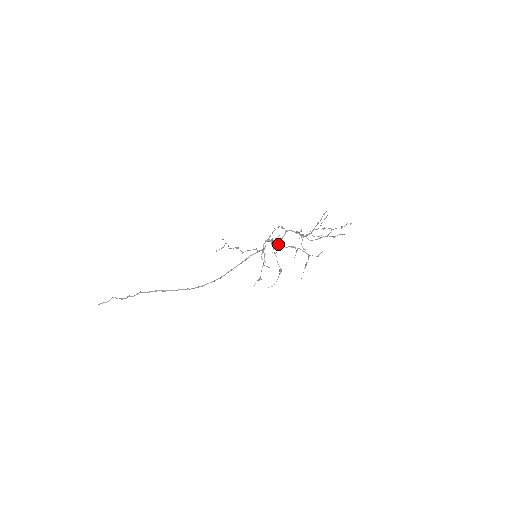
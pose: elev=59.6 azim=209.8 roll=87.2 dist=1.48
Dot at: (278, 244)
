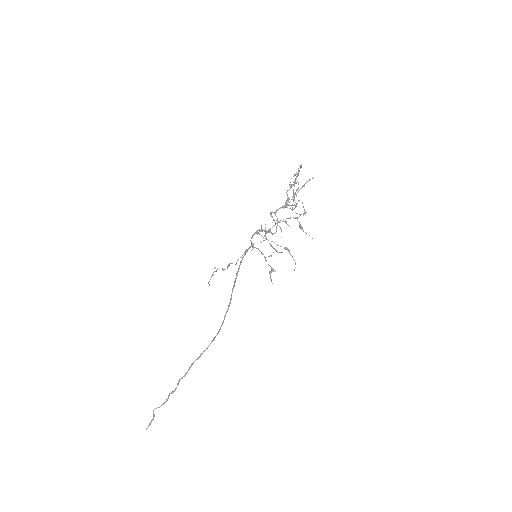
Dot at: occluded
